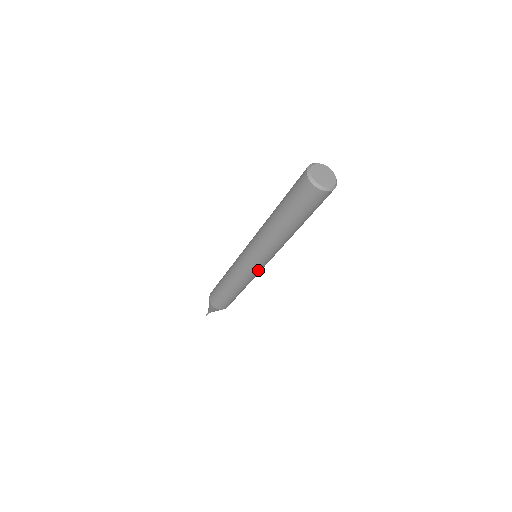
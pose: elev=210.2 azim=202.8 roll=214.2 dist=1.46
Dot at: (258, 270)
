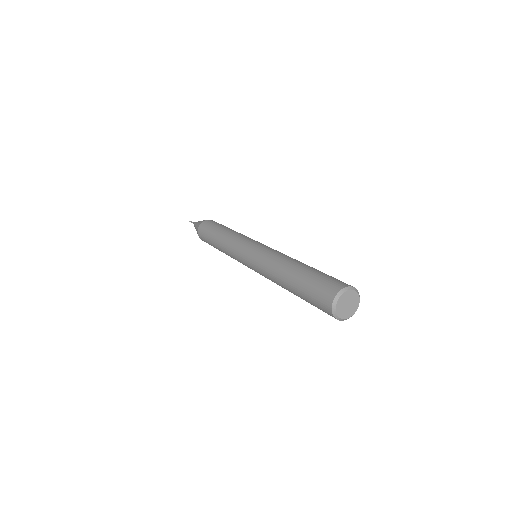
Dot at: occluded
